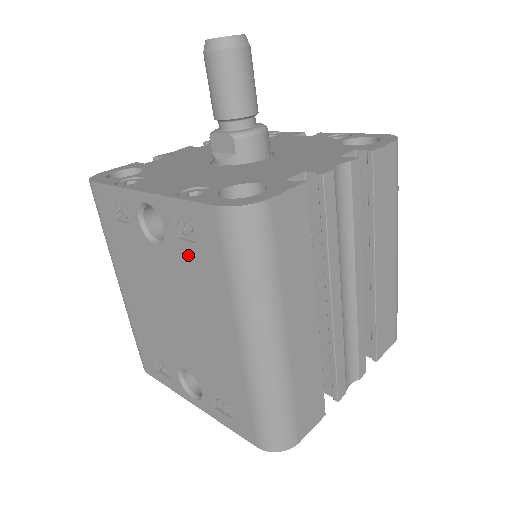
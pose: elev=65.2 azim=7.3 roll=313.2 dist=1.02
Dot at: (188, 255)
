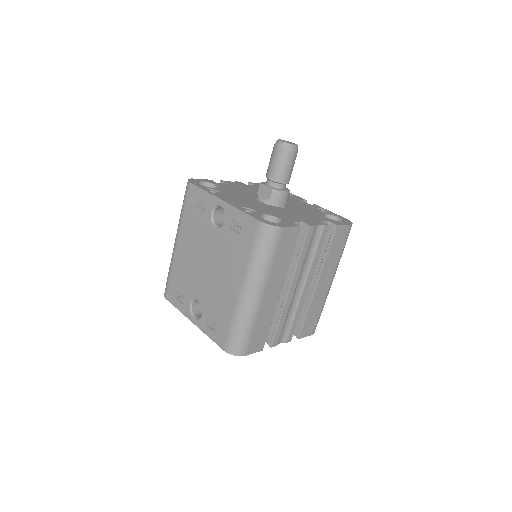
Dot at: (232, 238)
